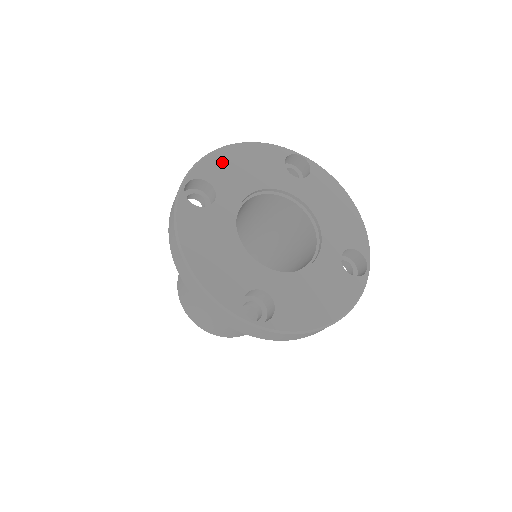
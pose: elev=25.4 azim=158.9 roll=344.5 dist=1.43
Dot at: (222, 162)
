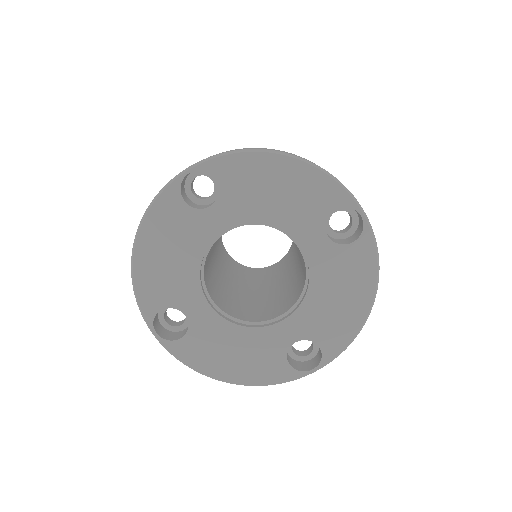
Dot at: (253, 169)
